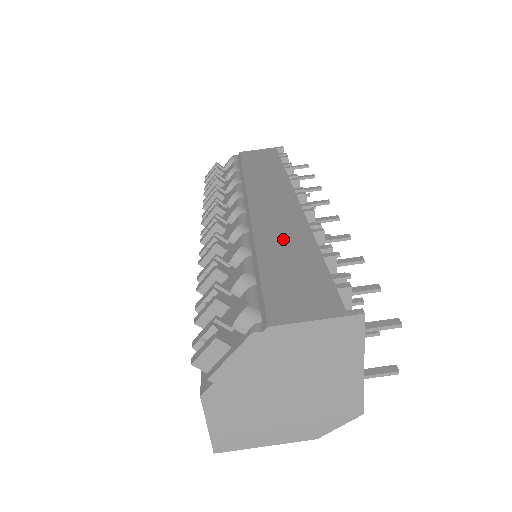
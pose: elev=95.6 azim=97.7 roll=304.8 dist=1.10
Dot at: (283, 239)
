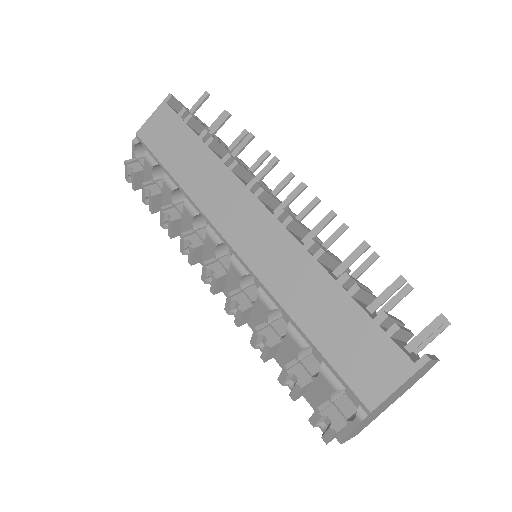
Dot at: (300, 286)
